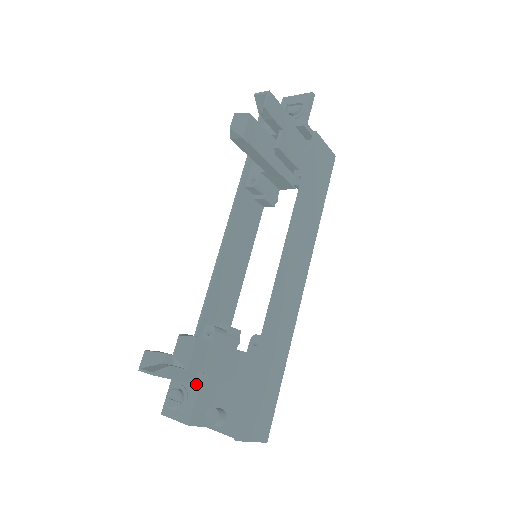
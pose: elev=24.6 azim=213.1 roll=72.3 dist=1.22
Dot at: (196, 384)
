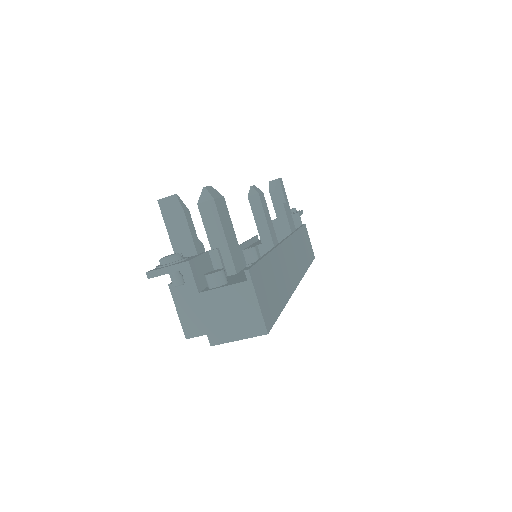
Dot at: (200, 254)
